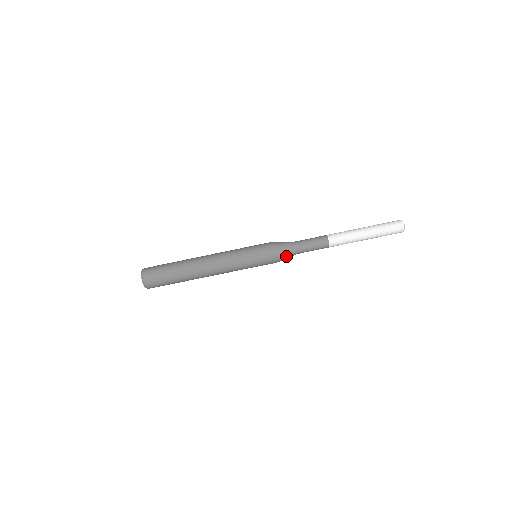
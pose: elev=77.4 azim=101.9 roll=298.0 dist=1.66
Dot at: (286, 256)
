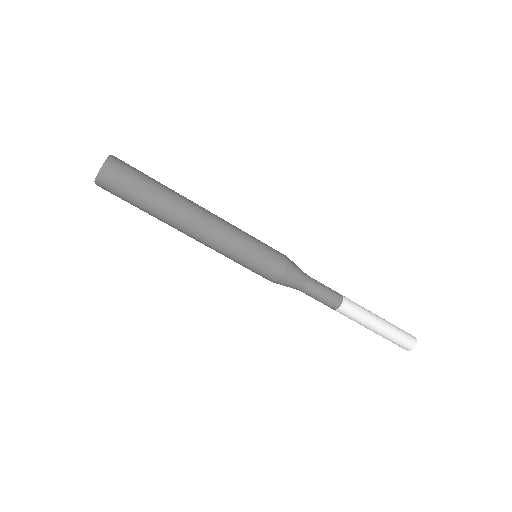
Dot at: (293, 278)
